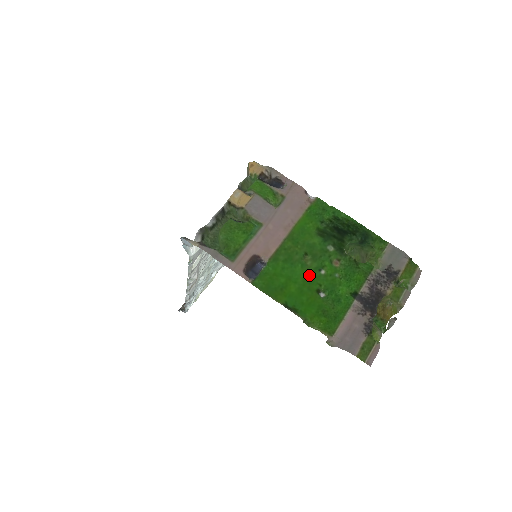
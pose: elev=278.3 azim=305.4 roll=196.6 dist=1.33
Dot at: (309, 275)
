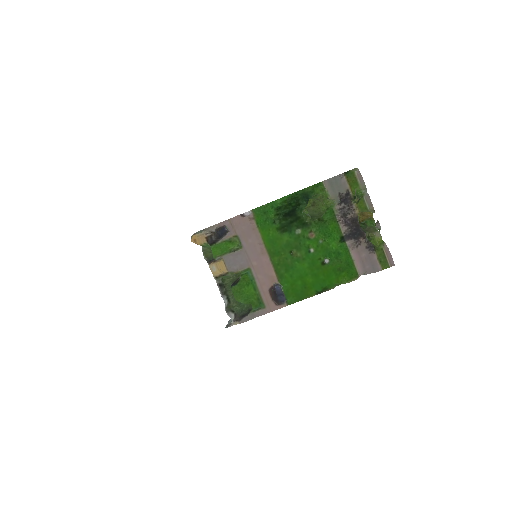
Dot at: (308, 262)
